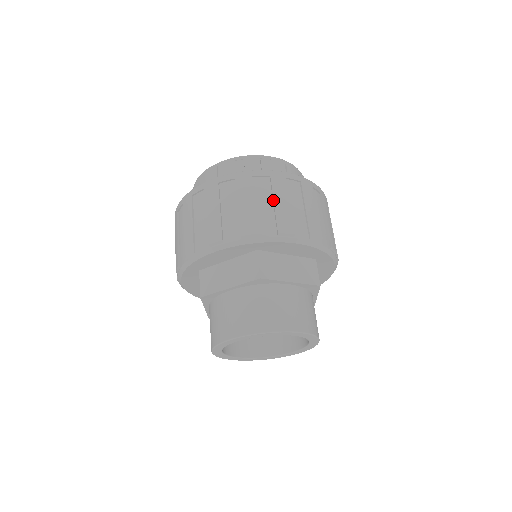
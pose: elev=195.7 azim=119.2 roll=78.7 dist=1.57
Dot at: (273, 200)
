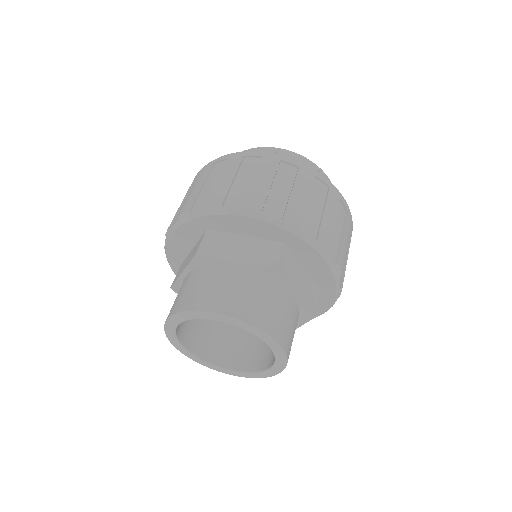
Dot at: (324, 208)
